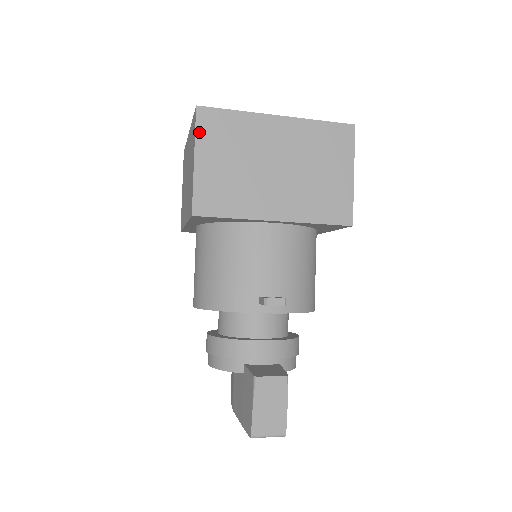
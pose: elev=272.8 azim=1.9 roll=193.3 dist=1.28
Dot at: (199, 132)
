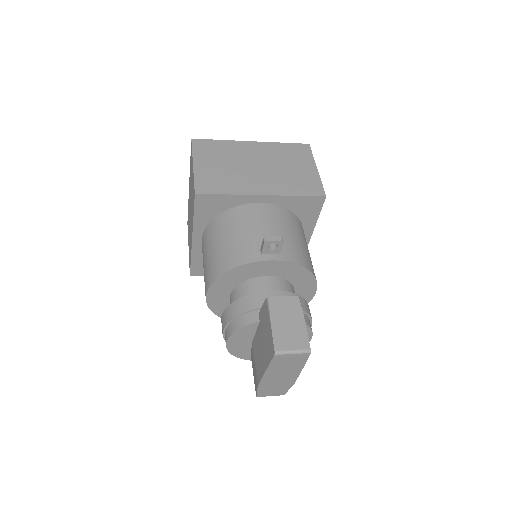
Dot at: (195, 151)
